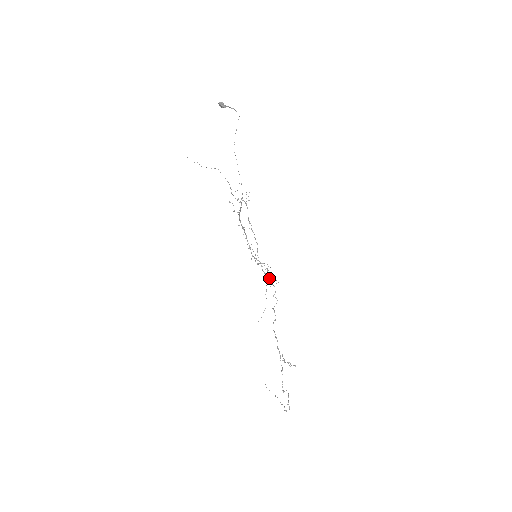
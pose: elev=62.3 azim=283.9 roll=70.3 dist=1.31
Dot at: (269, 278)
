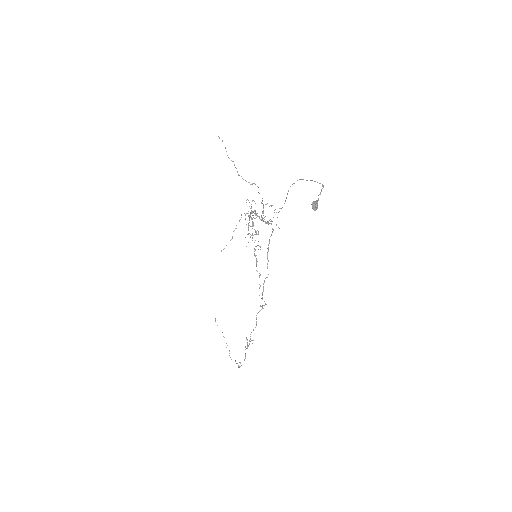
Dot at: (260, 275)
